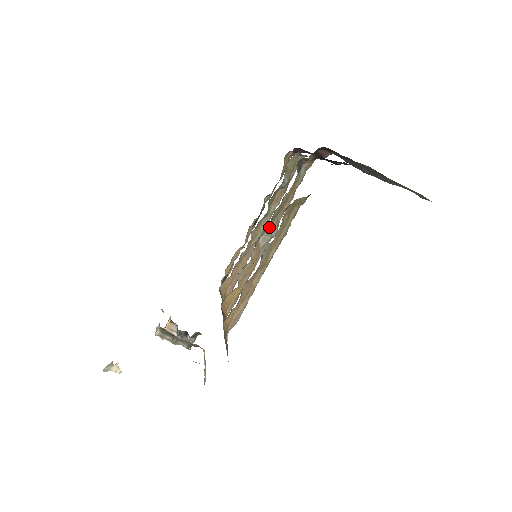
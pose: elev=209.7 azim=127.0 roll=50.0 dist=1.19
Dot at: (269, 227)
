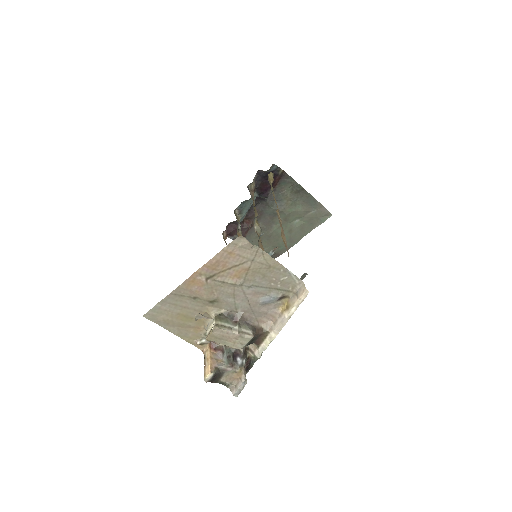
Dot at: (255, 221)
